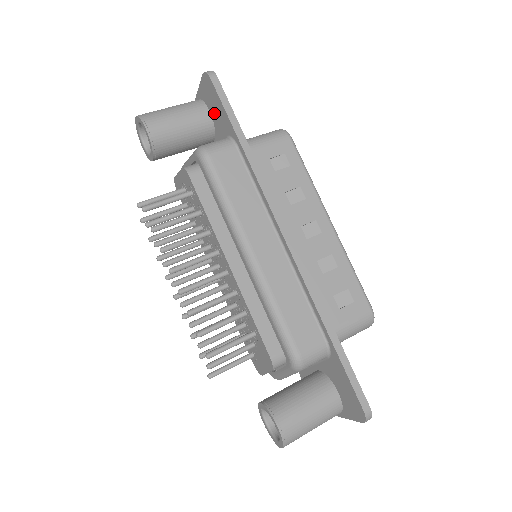
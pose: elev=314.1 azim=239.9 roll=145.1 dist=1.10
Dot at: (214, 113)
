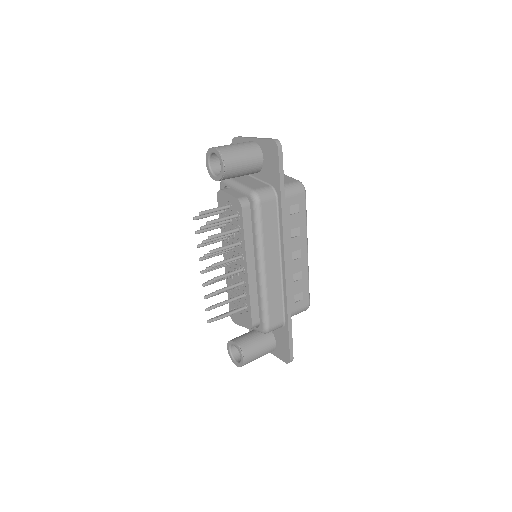
Dot at: (267, 164)
